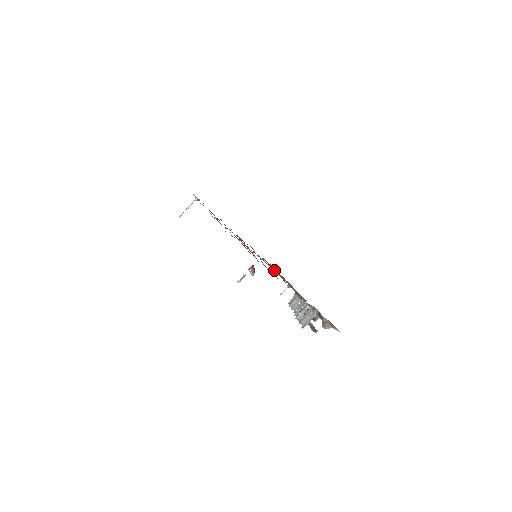
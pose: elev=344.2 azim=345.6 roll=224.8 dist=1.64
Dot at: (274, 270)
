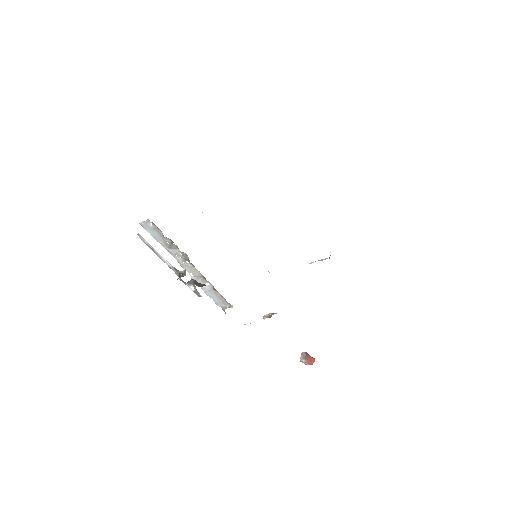
Dot at: occluded
